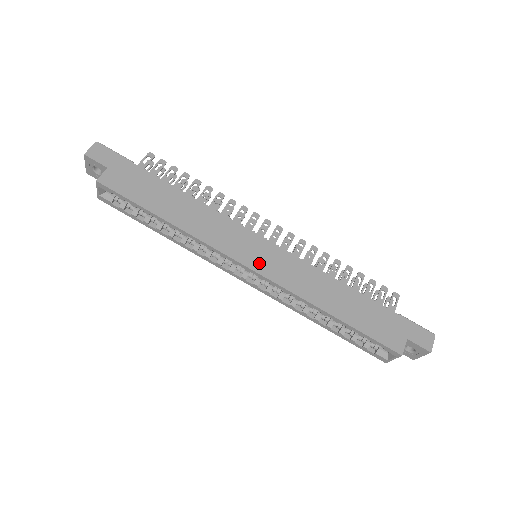
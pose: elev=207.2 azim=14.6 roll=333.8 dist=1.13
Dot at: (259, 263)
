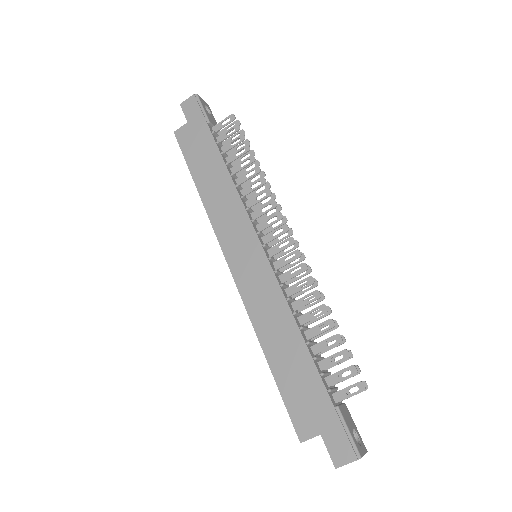
Dot at: (239, 265)
